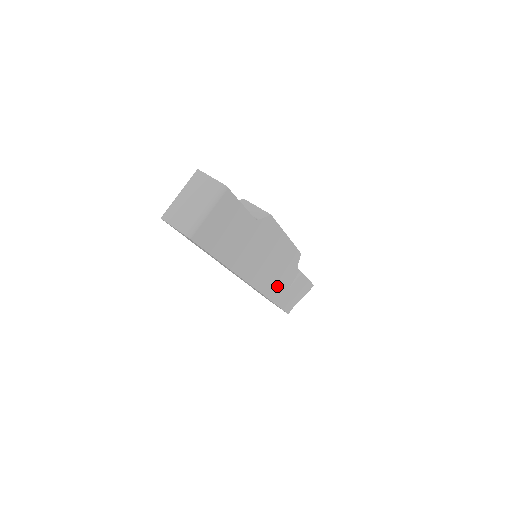
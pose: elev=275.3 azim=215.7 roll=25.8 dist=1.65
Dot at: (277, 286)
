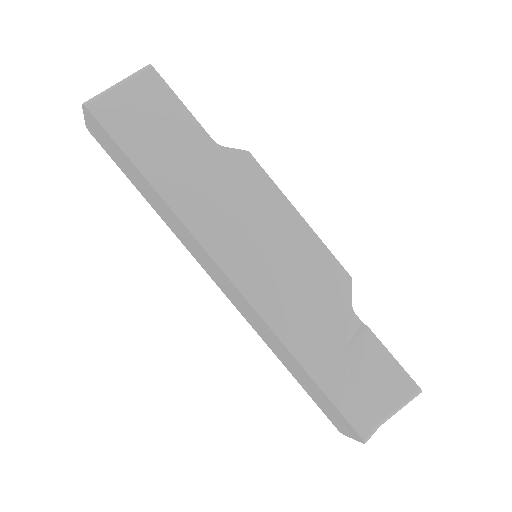
Dot at: (303, 325)
